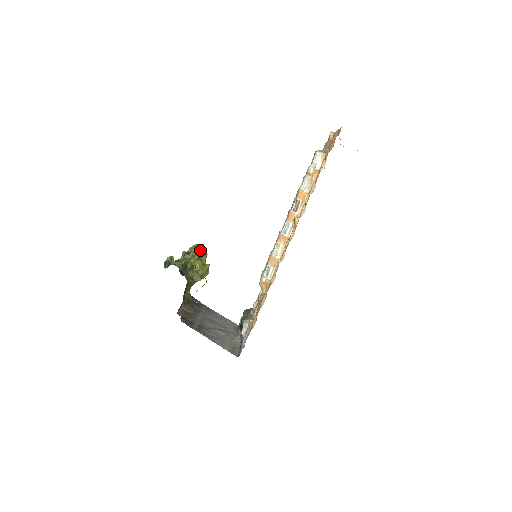
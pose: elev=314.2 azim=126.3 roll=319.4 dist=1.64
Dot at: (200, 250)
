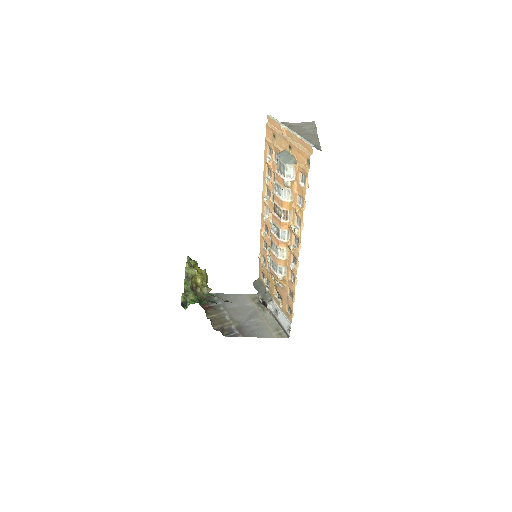
Dot at: (191, 265)
